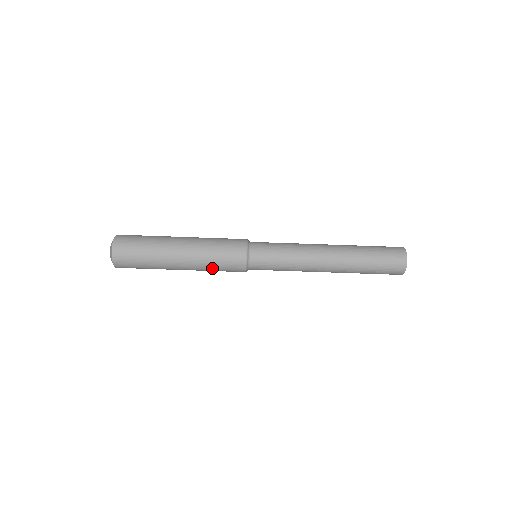
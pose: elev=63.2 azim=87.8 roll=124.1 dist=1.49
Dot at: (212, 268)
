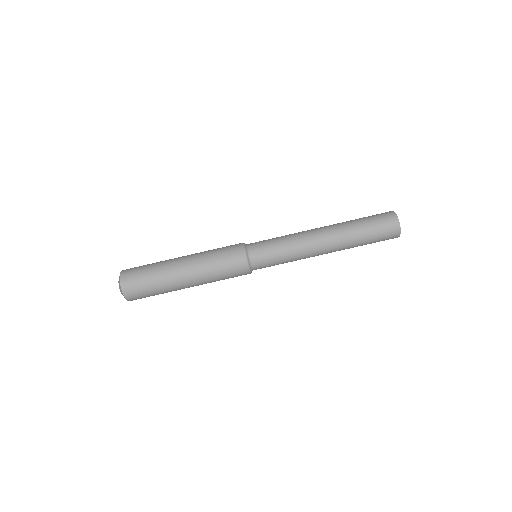
Dot at: (215, 270)
